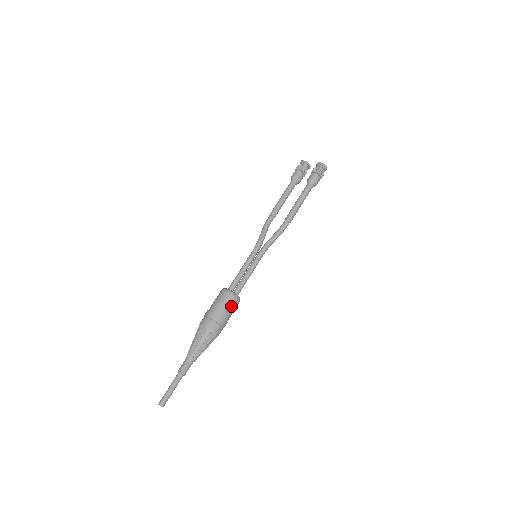
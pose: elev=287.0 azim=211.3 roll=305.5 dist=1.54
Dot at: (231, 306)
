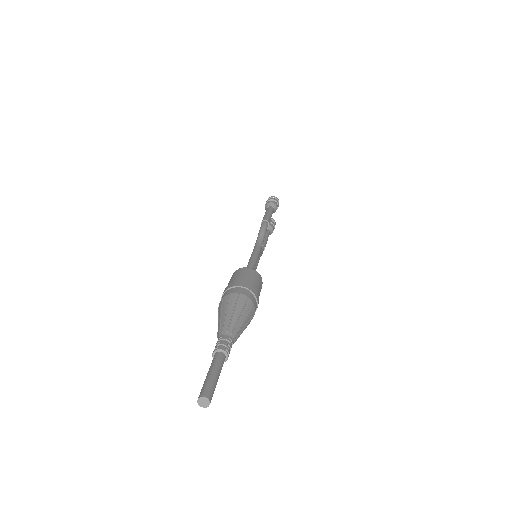
Dot at: (243, 274)
